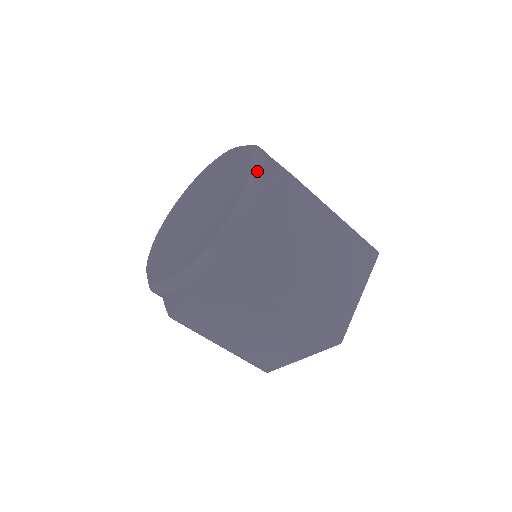
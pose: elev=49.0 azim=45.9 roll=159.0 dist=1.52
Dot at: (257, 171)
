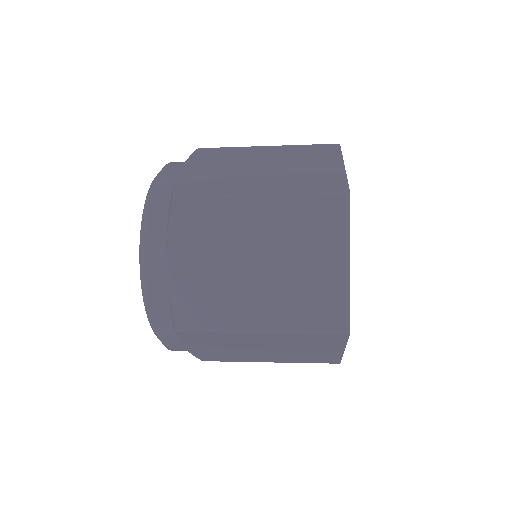
Dot at: (151, 321)
